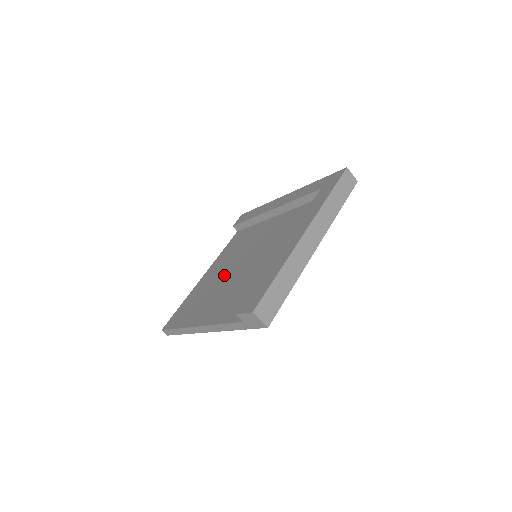
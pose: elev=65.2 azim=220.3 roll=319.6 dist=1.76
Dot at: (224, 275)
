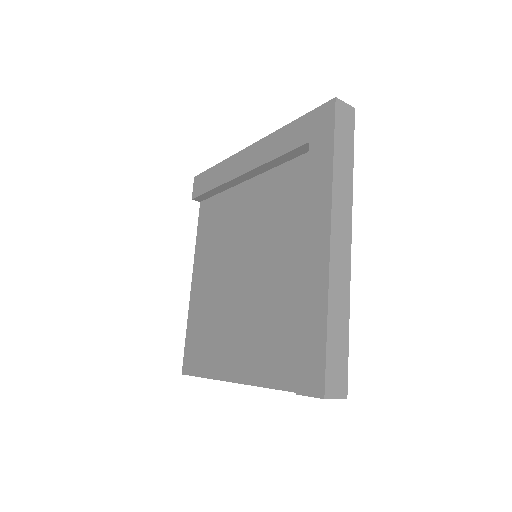
Dot at: (225, 289)
